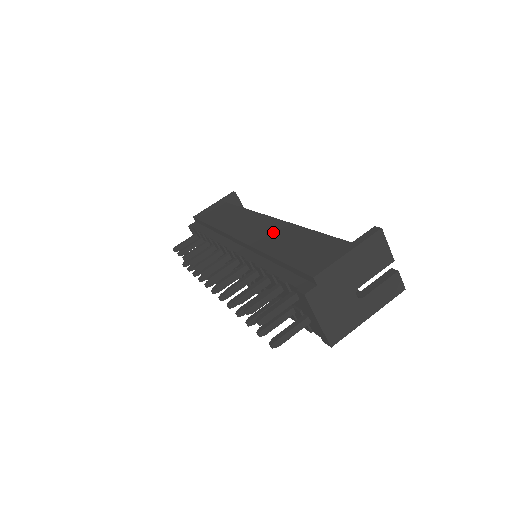
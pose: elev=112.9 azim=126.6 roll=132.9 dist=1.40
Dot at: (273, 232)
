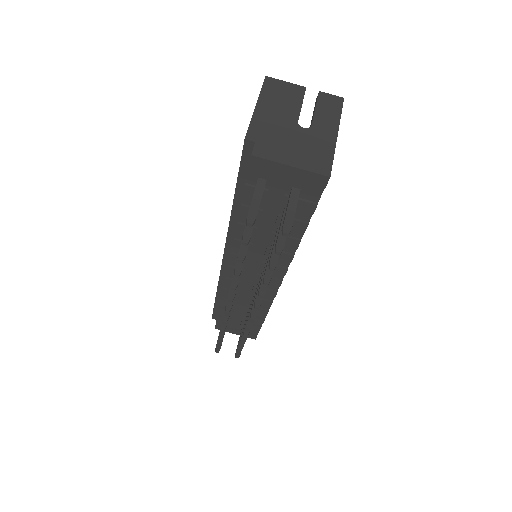
Dot at: occluded
